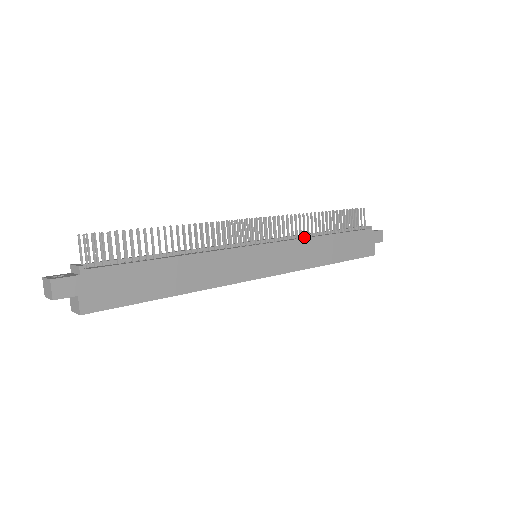
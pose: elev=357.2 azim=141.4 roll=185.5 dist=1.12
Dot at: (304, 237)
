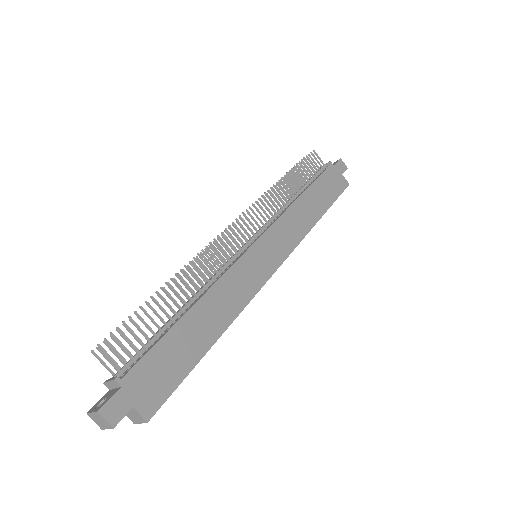
Dot at: (283, 210)
